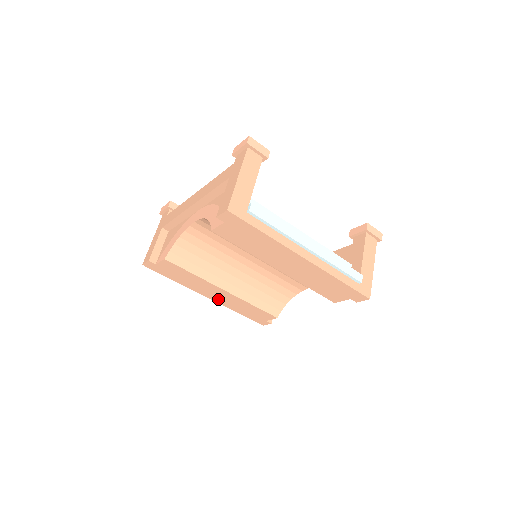
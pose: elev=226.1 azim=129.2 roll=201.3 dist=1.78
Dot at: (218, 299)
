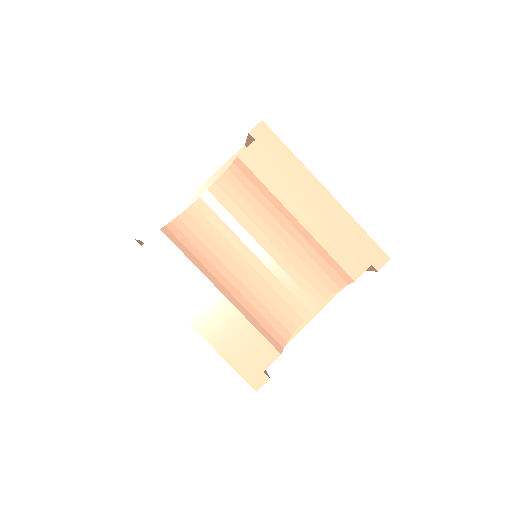
Dot at: (205, 324)
